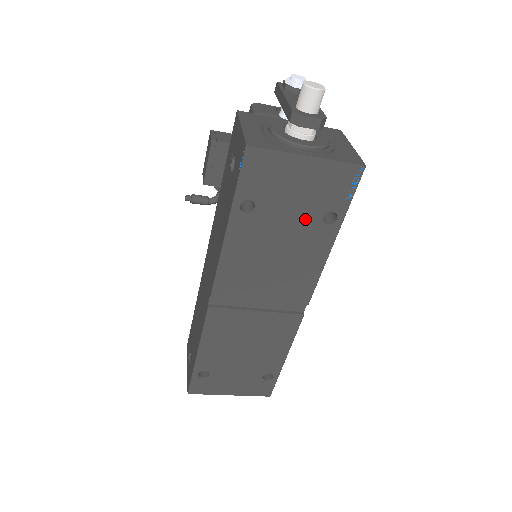
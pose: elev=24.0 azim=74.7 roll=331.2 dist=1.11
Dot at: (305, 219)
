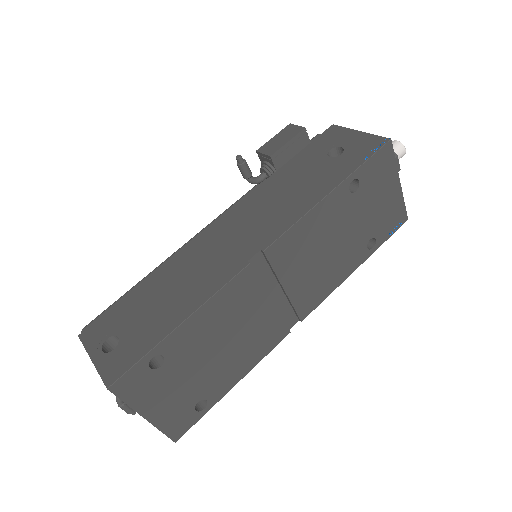
Dot at: (363, 231)
